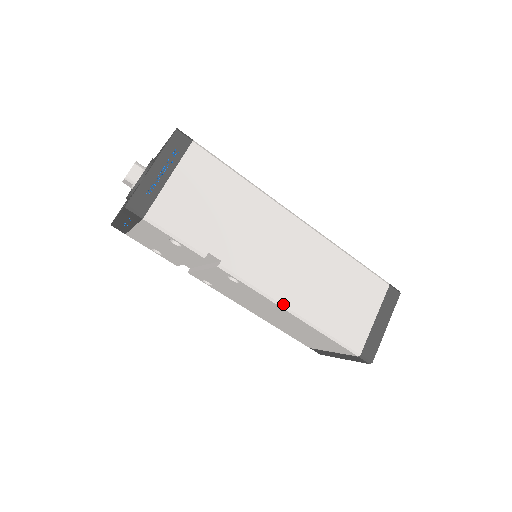
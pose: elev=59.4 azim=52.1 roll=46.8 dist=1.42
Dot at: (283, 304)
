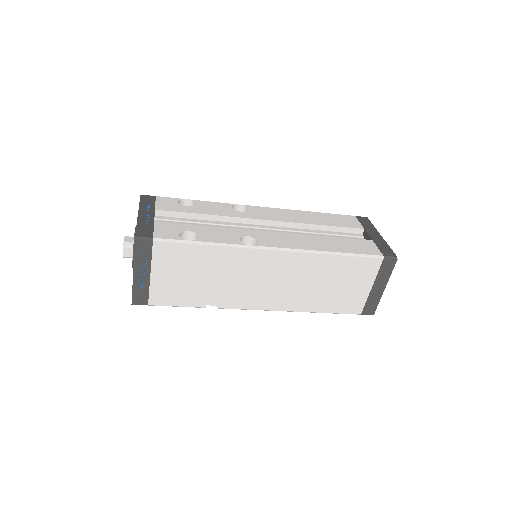
Dot at: (280, 310)
